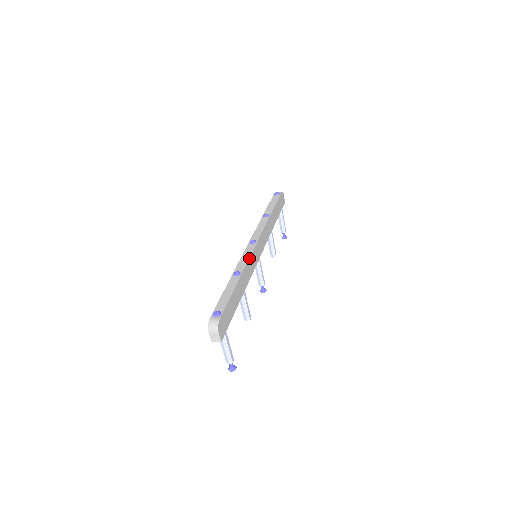
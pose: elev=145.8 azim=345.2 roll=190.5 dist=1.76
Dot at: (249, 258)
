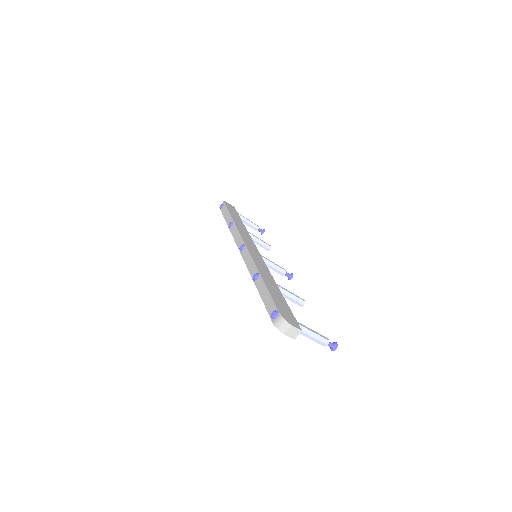
Dot at: (252, 259)
